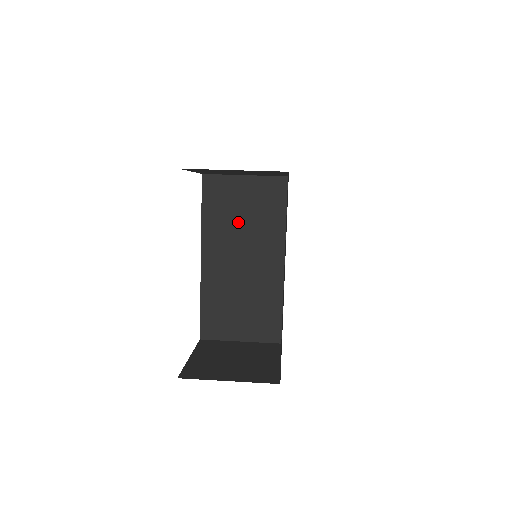
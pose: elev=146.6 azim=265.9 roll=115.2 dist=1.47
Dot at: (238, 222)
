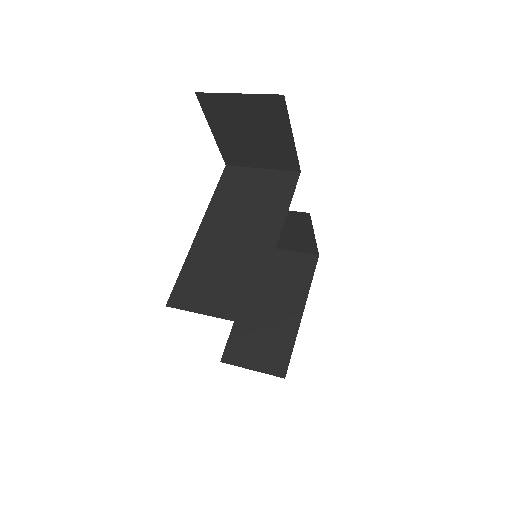
Dot at: (244, 203)
